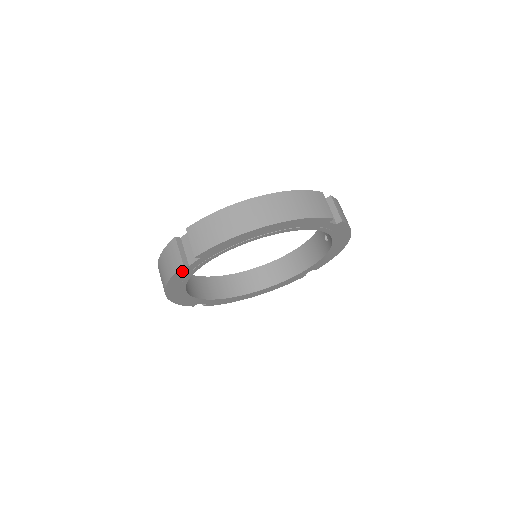
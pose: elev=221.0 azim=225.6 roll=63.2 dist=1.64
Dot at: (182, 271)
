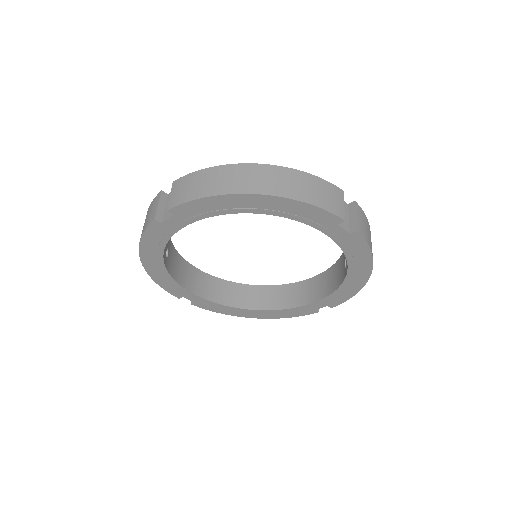
Dot at: (155, 229)
